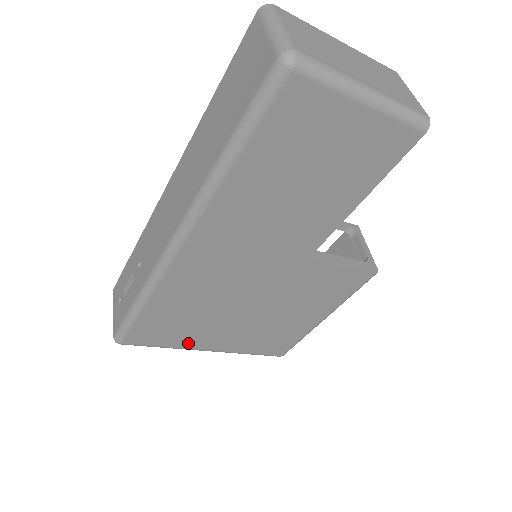
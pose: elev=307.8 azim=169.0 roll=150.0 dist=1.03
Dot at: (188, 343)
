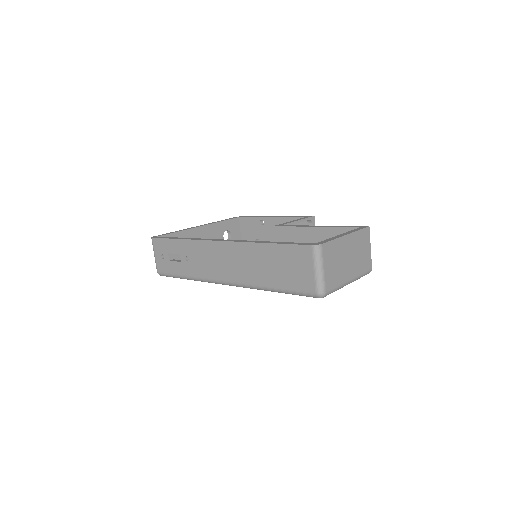
Dot at: occluded
